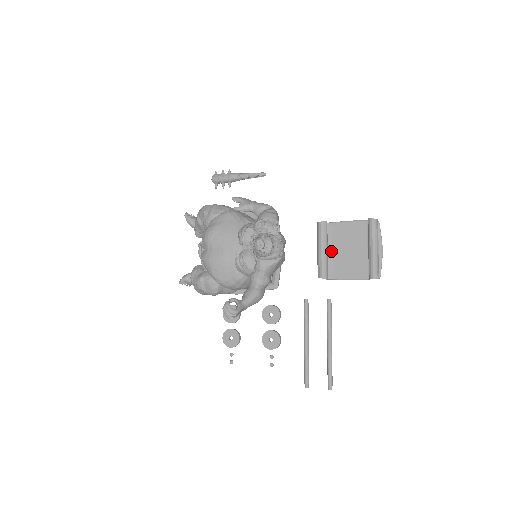
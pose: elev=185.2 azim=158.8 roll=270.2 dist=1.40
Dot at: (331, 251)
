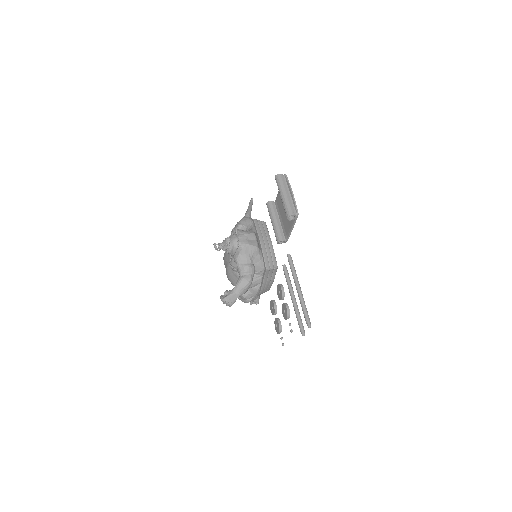
Dot at: (281, 219)
